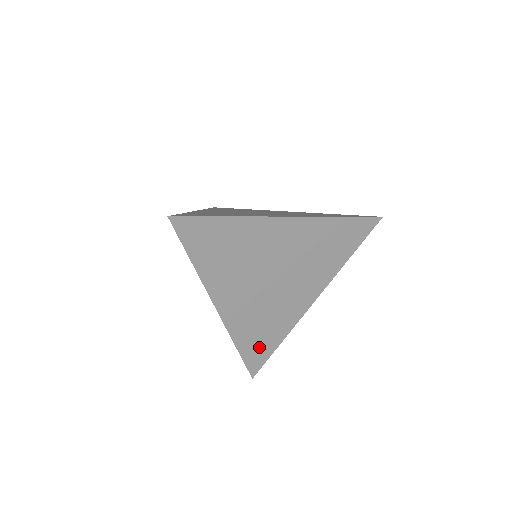
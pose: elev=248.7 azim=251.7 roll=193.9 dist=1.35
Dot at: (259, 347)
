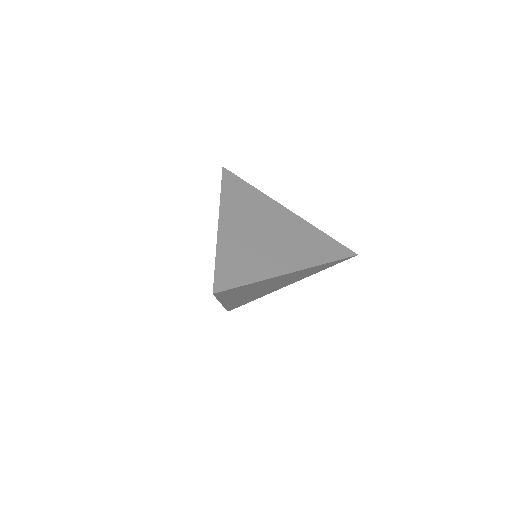
Dot at: (240, 304)
